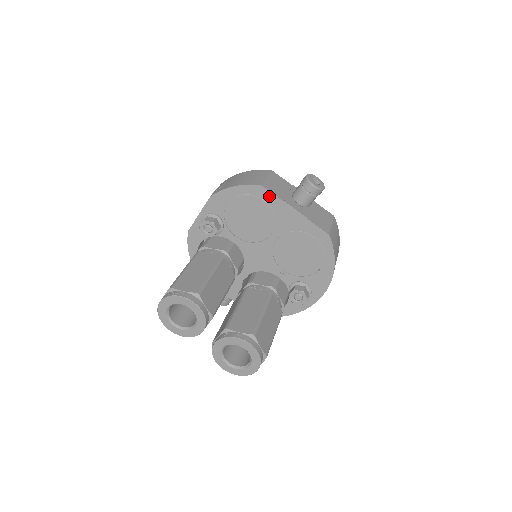
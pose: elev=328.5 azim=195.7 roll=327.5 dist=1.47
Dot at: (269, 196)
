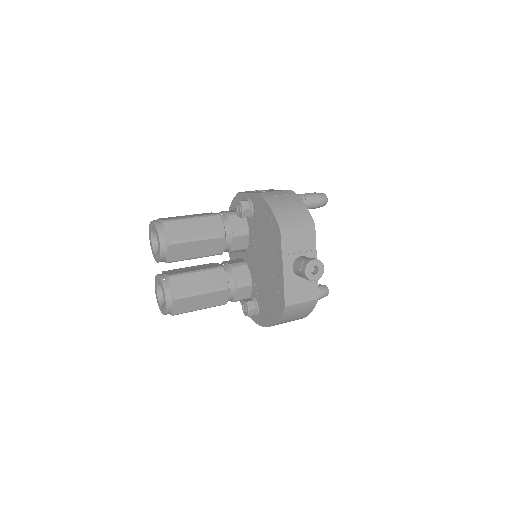
Dot at: (279, 241)
